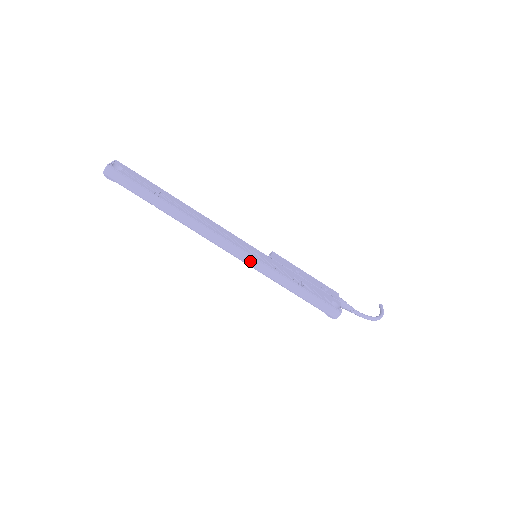
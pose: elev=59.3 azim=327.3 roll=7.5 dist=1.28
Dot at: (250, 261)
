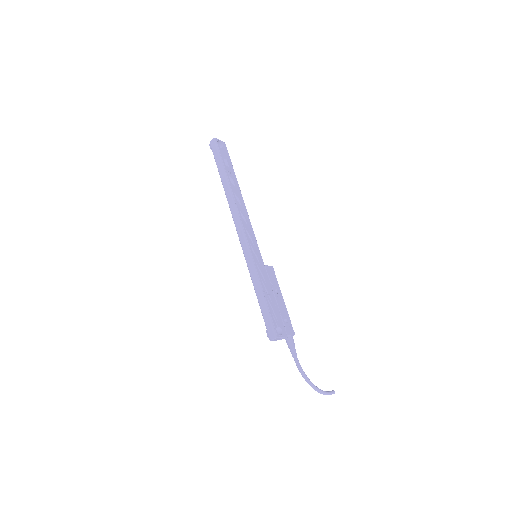
Dot at: (246, 251)
